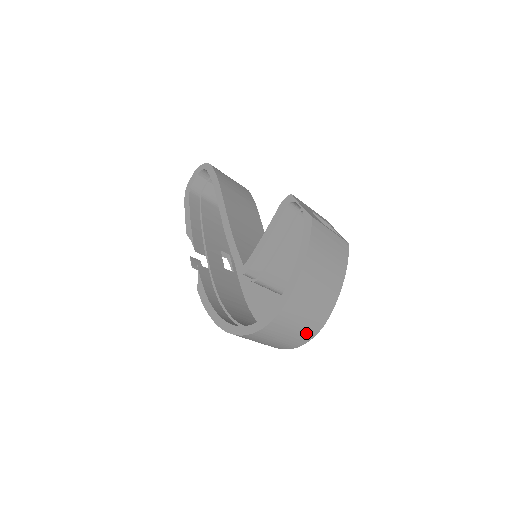
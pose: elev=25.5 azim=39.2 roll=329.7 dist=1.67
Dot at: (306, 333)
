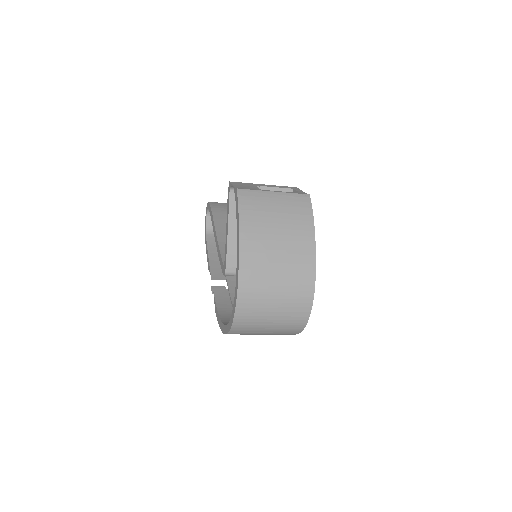
Dot at: (297, 302)
